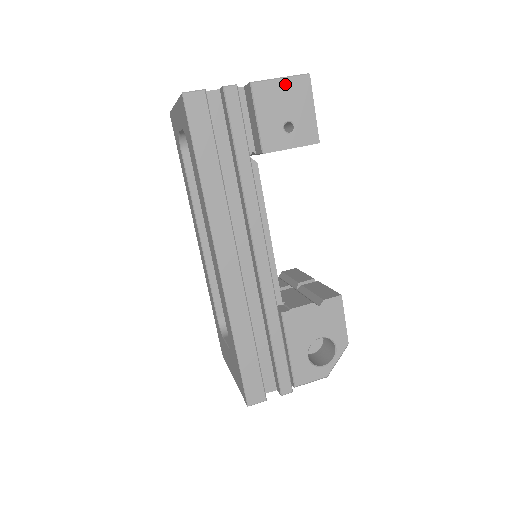
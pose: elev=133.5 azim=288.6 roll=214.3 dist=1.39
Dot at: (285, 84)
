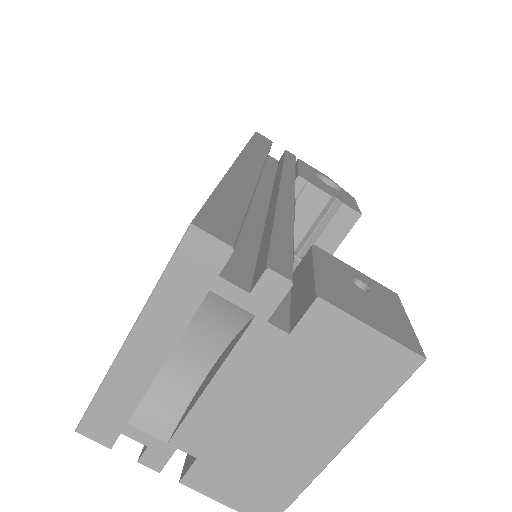
Dot at: occluded
